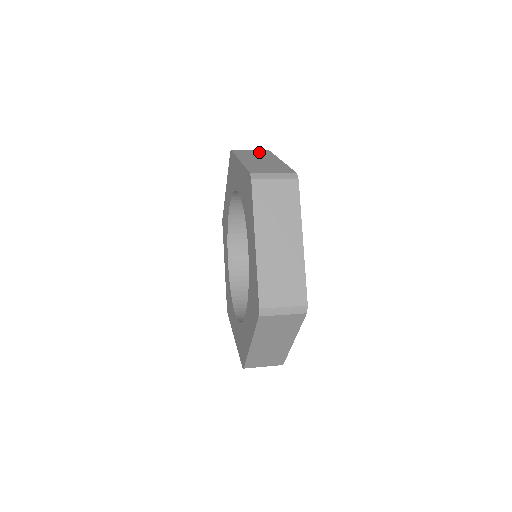
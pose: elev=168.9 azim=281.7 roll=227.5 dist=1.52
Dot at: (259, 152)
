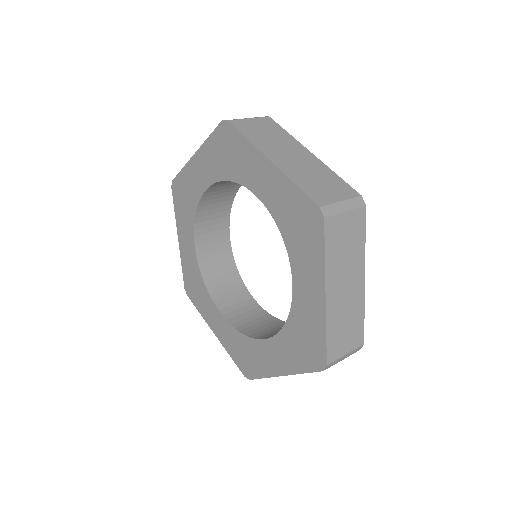
Dot at: (266, 126)
